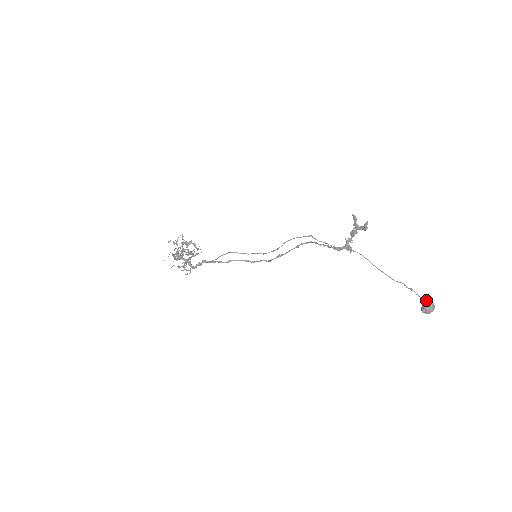
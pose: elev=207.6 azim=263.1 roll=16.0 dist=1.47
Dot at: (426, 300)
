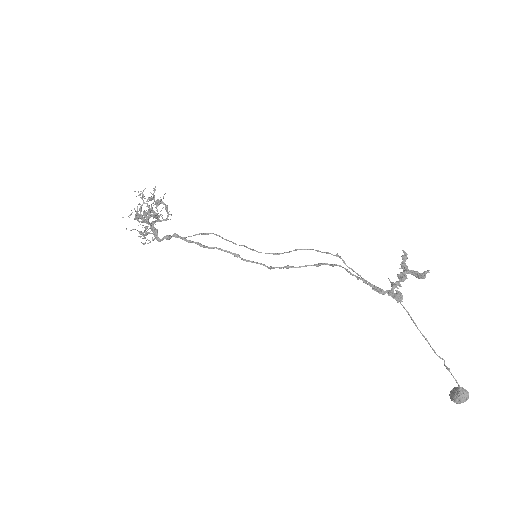
Dot at: occluded
